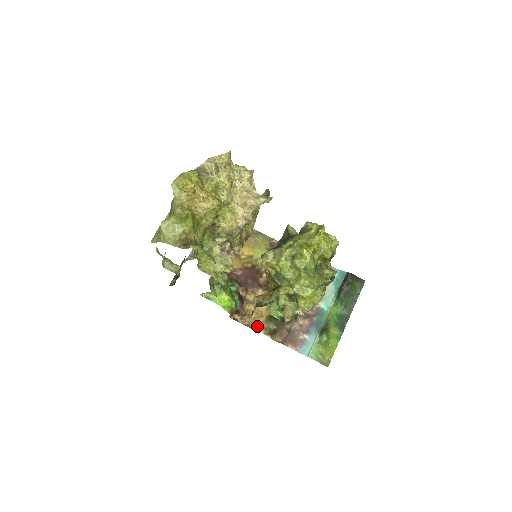
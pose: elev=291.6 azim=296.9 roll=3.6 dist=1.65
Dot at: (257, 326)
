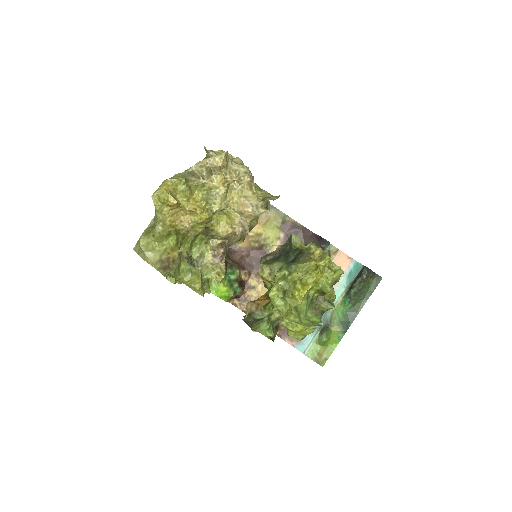
Dot at: occluded
